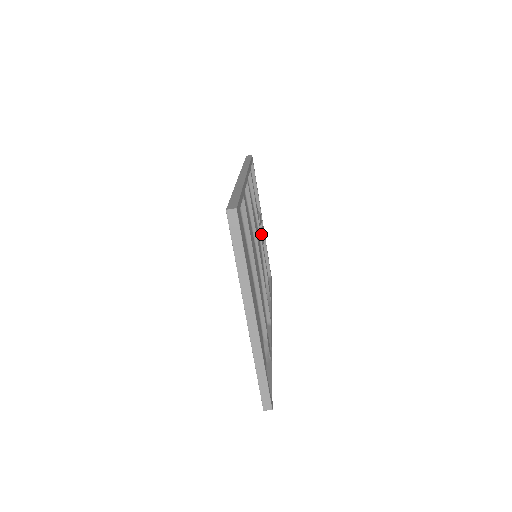
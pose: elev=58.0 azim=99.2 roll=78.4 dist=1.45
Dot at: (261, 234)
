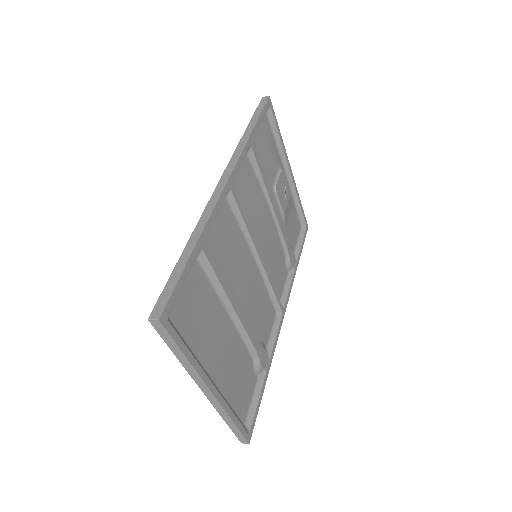
Dot at: (279, 203)
